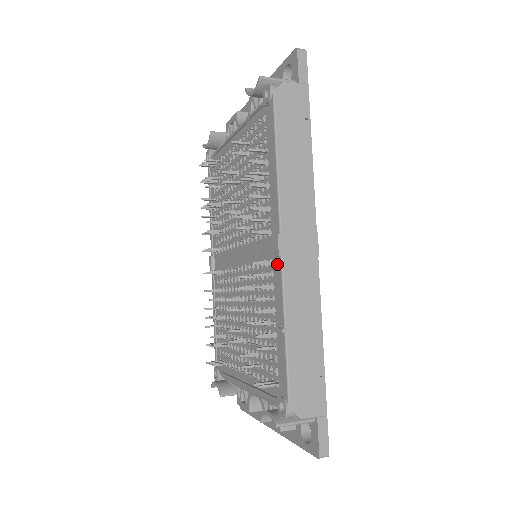
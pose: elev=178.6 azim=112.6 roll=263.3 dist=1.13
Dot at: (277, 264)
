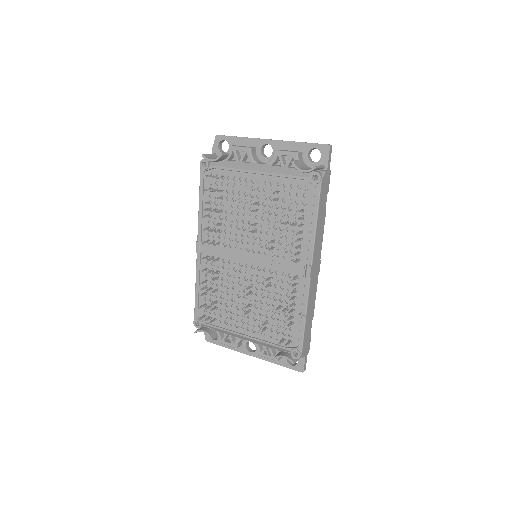
Dot at: (304, 280)
